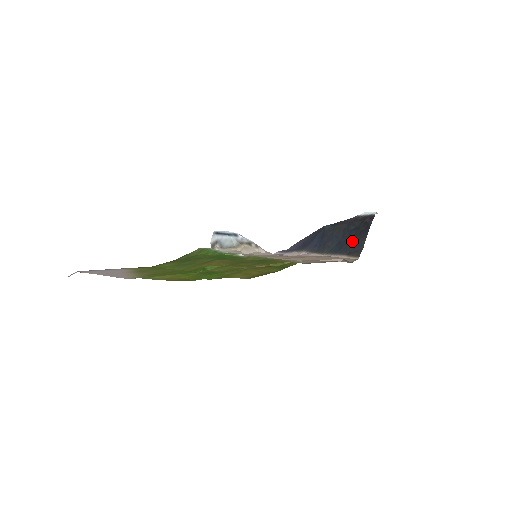
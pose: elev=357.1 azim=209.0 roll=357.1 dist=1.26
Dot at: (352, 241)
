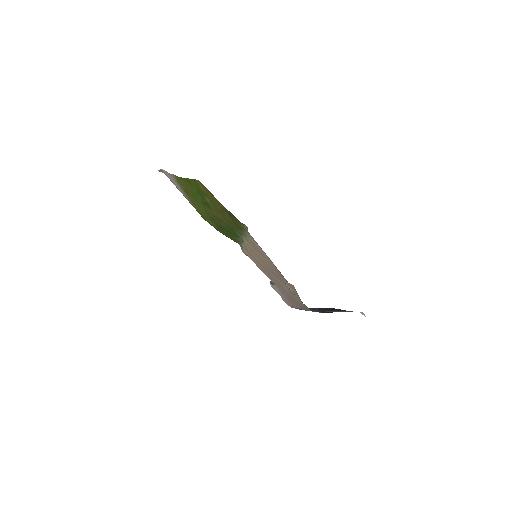
Dot at: occluded
